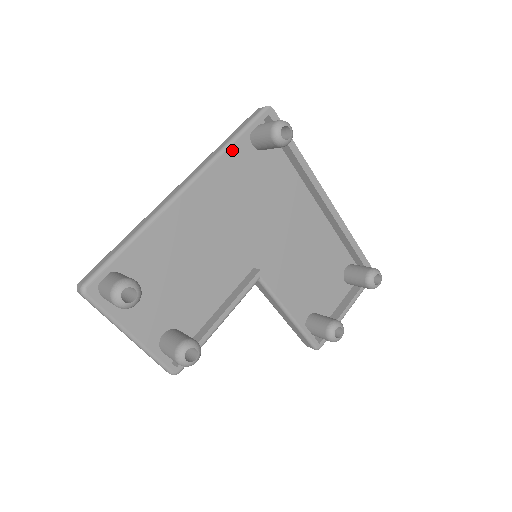
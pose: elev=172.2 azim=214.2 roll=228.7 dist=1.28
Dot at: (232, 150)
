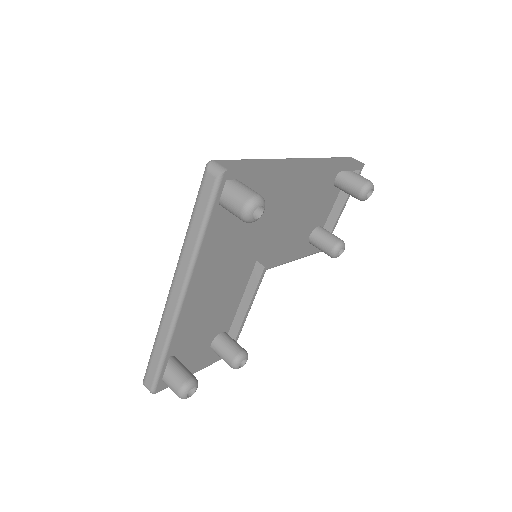
Dot at: occluded
